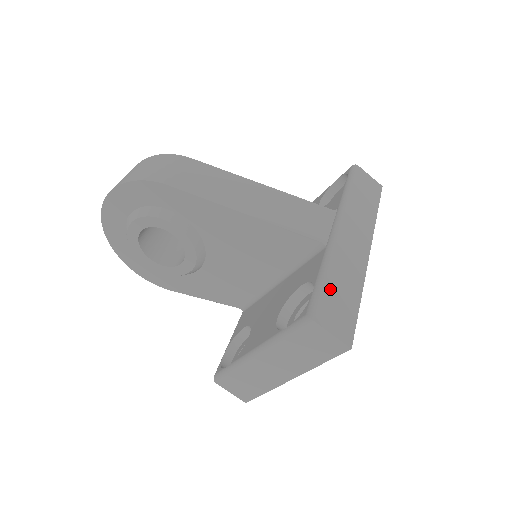
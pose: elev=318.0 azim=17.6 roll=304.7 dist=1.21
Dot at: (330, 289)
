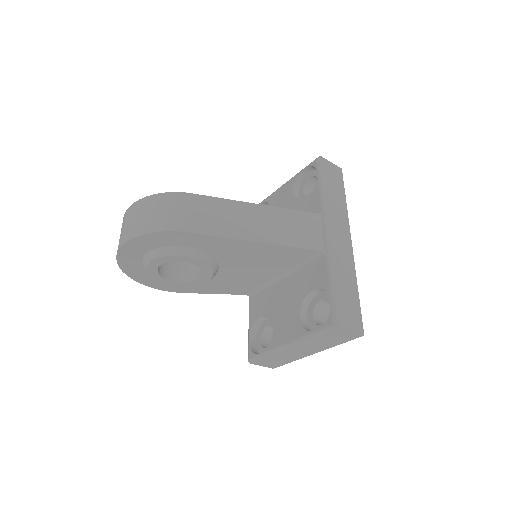
Dot at: (340, 294)
